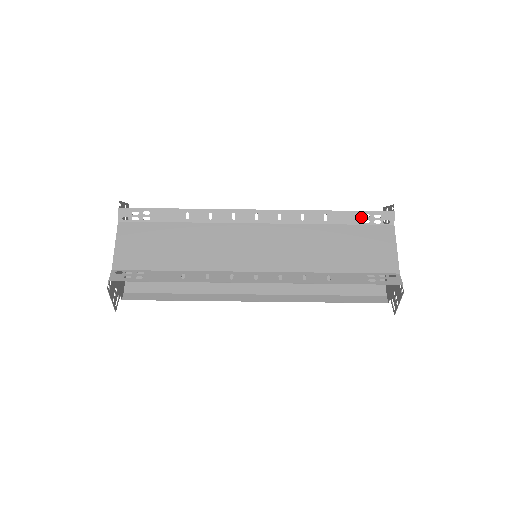
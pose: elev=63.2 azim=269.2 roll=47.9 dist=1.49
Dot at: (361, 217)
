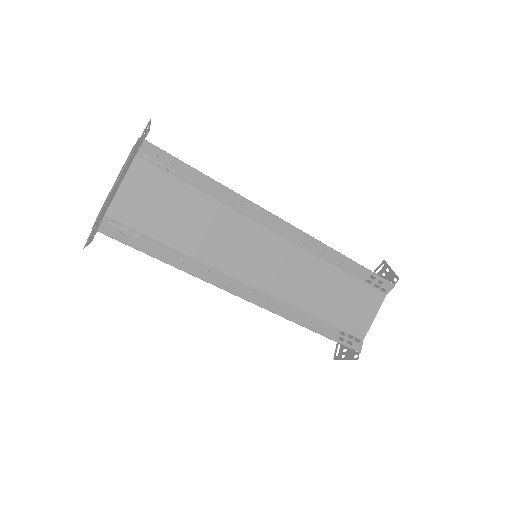
Dot at: (368, 276)
